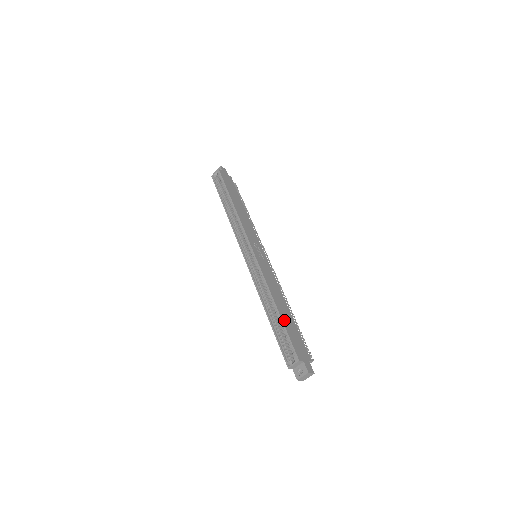
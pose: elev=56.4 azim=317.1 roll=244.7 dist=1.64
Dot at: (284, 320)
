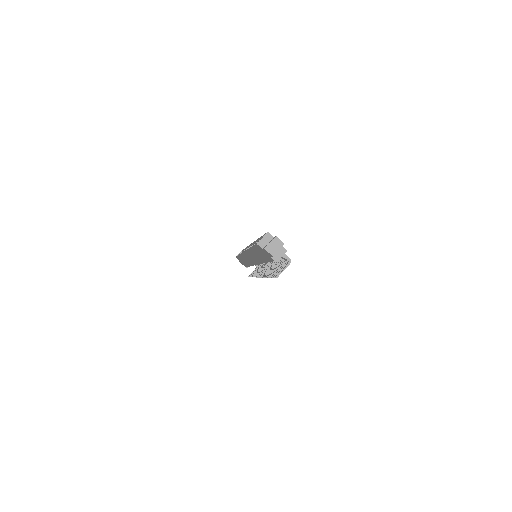
Dot at: occluded
